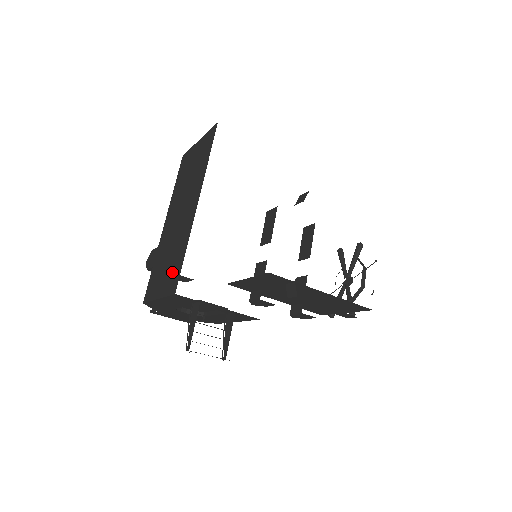
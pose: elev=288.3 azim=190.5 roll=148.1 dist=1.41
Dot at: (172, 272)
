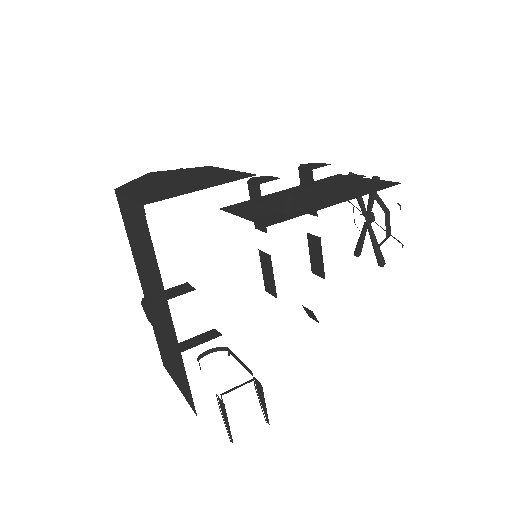
Dot at: (181, 380)
